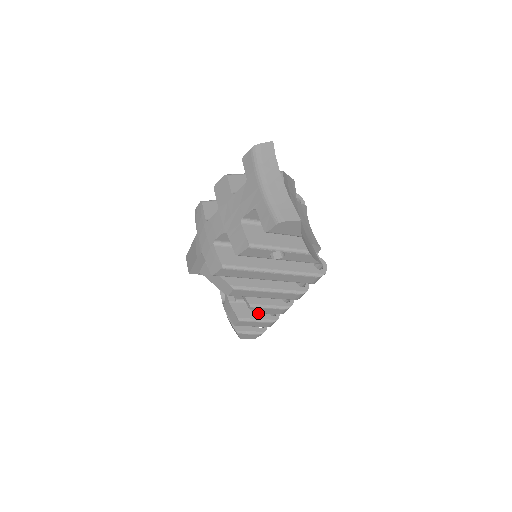
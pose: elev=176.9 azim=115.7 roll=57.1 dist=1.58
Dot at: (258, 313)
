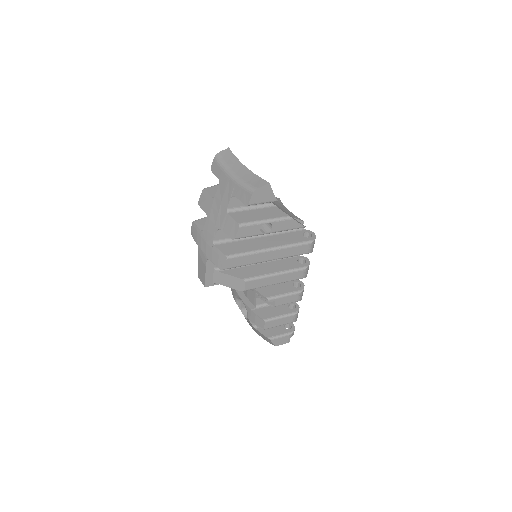
Dot at: (279, 311)
